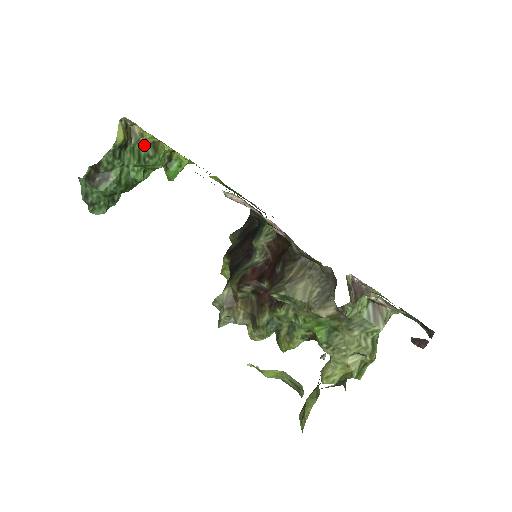
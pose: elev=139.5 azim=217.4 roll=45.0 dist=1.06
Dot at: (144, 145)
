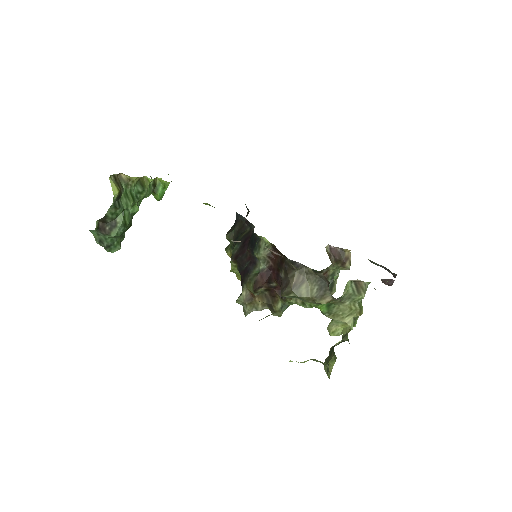
Dot at: (133, 186)
